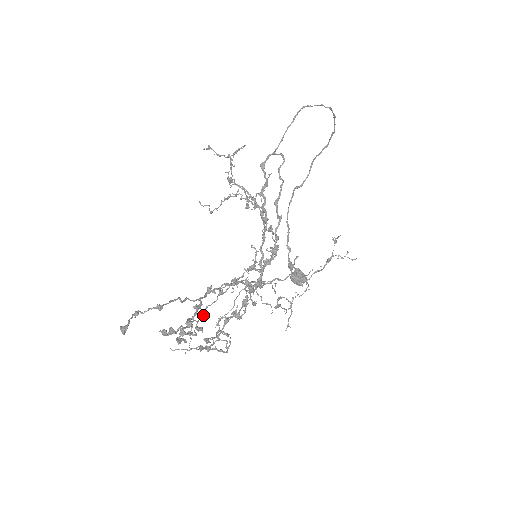
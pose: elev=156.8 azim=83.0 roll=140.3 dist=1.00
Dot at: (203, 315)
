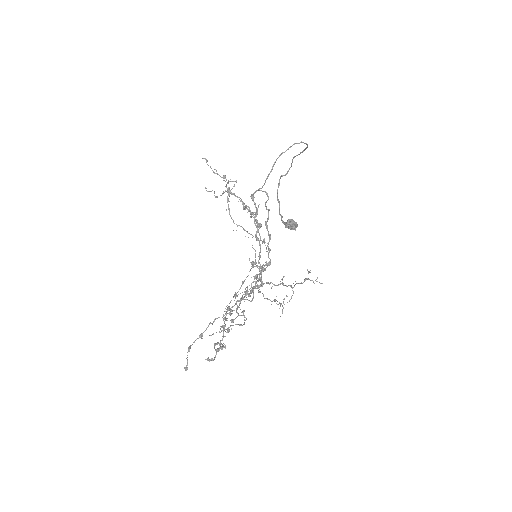
Dot at: occluded
